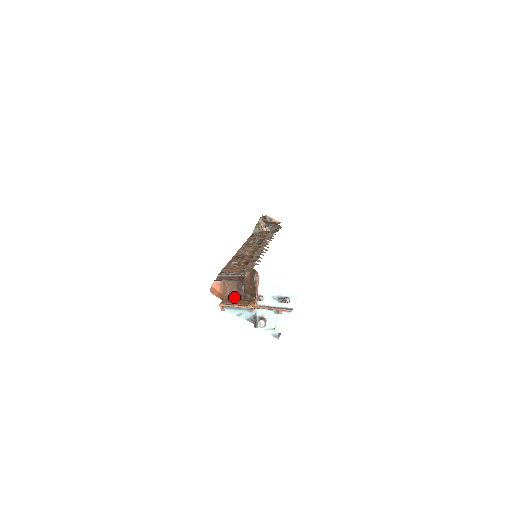
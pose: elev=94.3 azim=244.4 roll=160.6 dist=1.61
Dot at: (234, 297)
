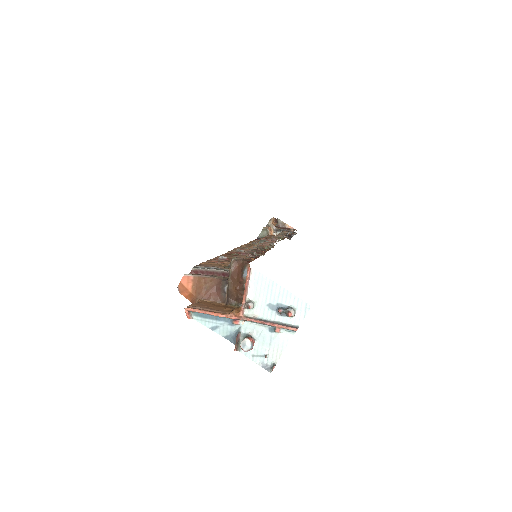
Dot at: (211, 301)
